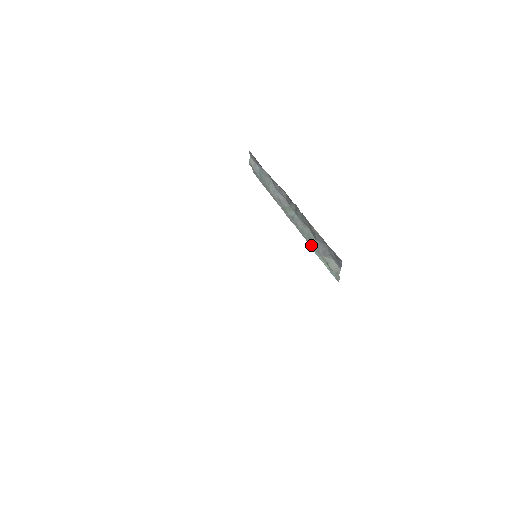
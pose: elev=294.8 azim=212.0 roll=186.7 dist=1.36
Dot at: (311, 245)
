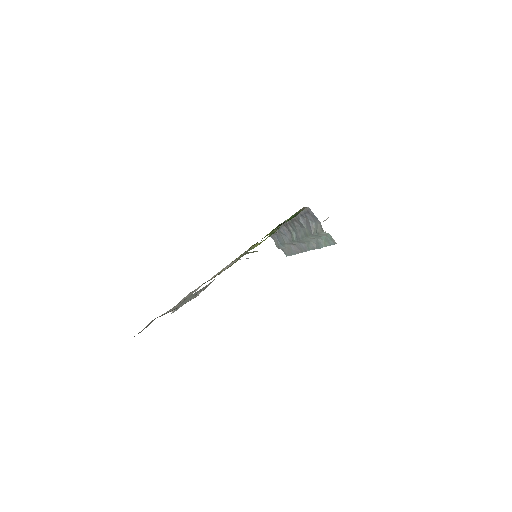
Dot at: (317, 246)
